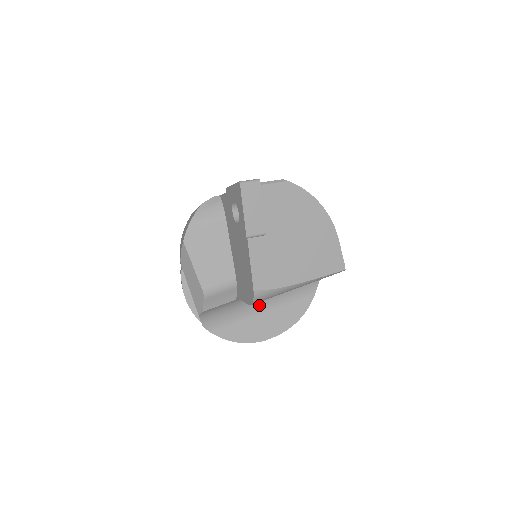
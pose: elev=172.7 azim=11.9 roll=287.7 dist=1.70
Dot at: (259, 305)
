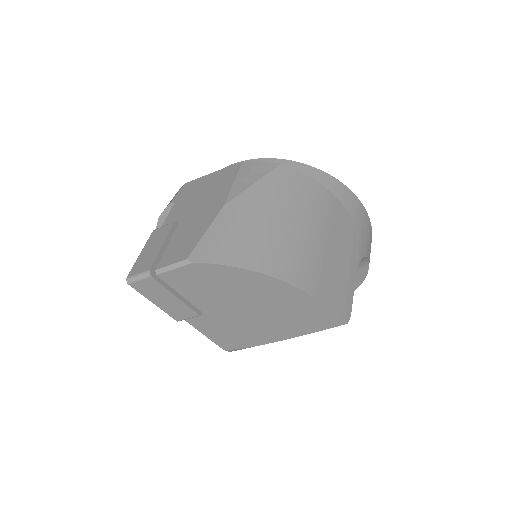
Dot at: occluded
